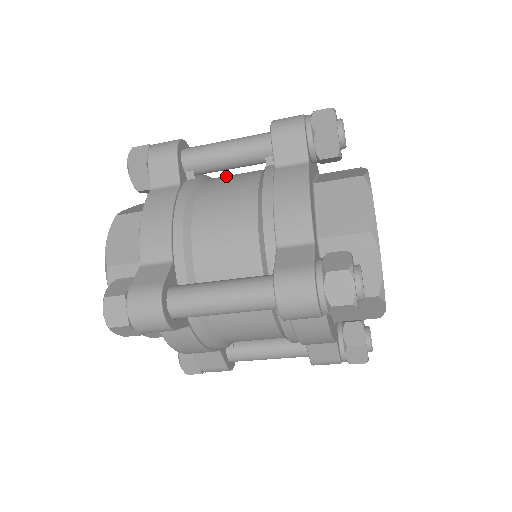
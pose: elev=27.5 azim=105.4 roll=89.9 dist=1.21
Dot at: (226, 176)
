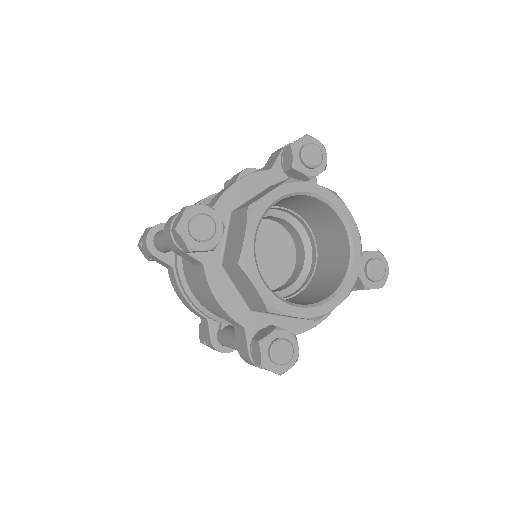
Dot at: occluded
